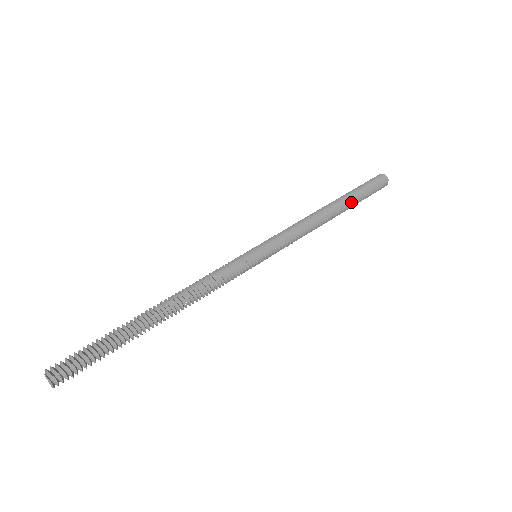
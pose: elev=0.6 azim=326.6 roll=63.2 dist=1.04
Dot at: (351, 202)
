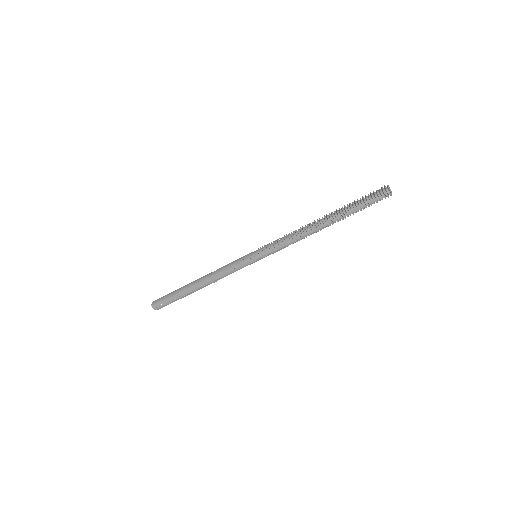
Dot at: (341, 217)
